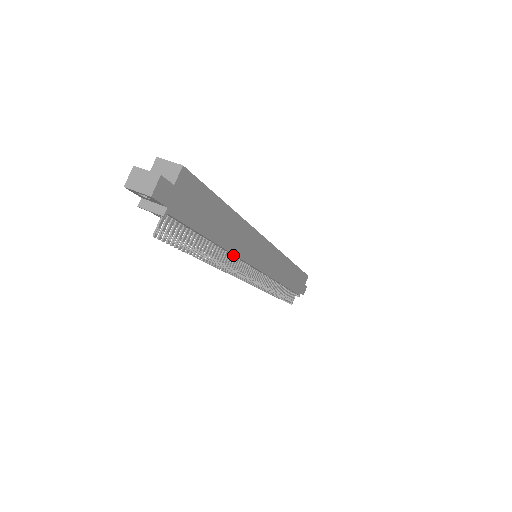
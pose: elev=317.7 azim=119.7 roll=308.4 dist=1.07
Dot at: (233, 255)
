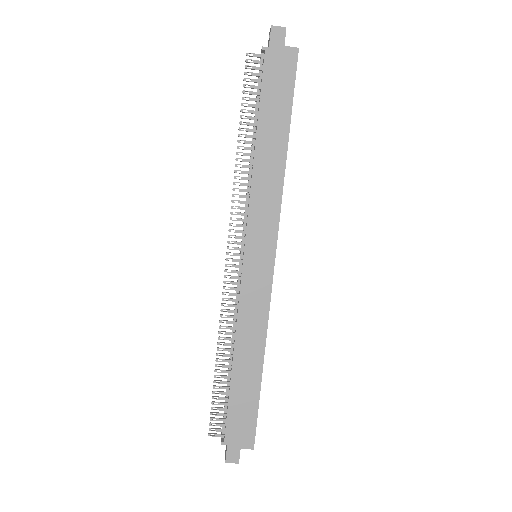
Dot at: (250, 188)
